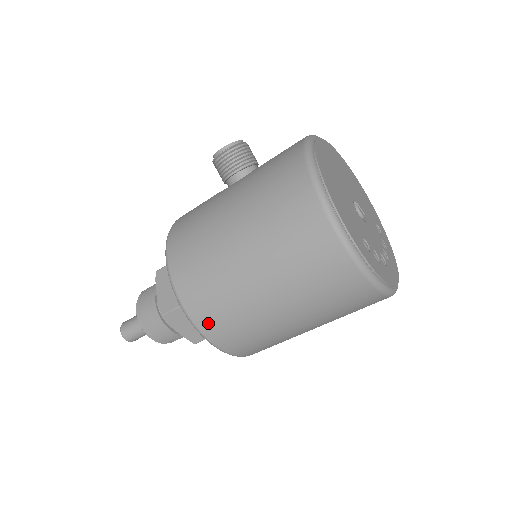
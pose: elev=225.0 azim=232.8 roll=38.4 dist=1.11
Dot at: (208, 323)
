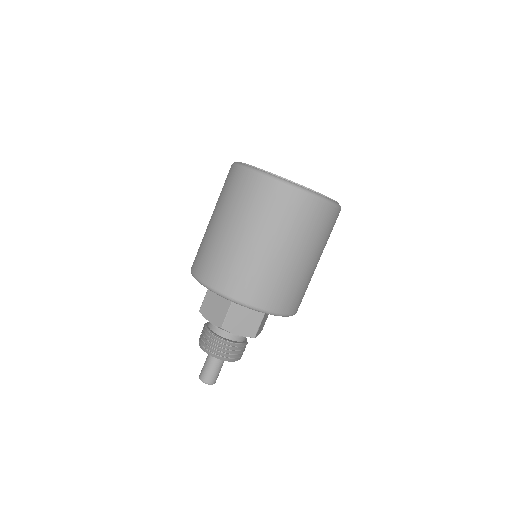
Dot at: (200, 269)
